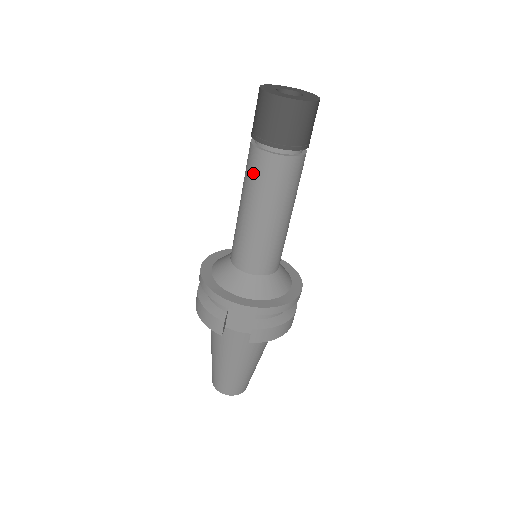
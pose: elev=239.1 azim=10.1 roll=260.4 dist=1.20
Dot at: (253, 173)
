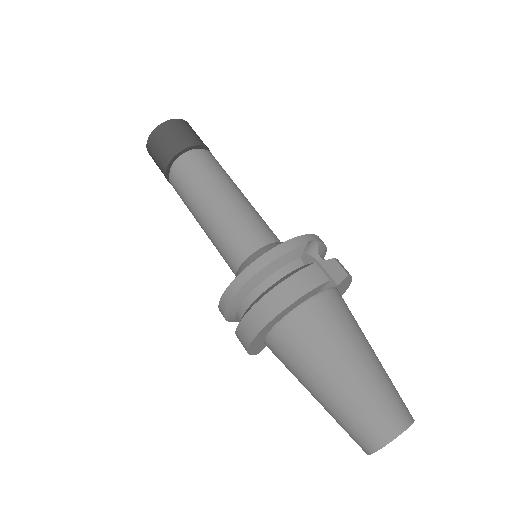
Dot at: (200, 169)
